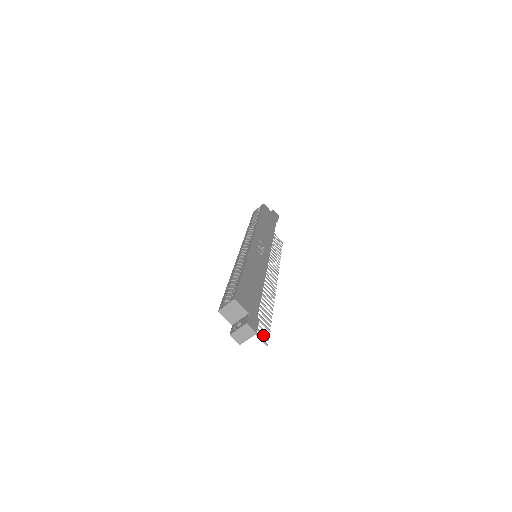
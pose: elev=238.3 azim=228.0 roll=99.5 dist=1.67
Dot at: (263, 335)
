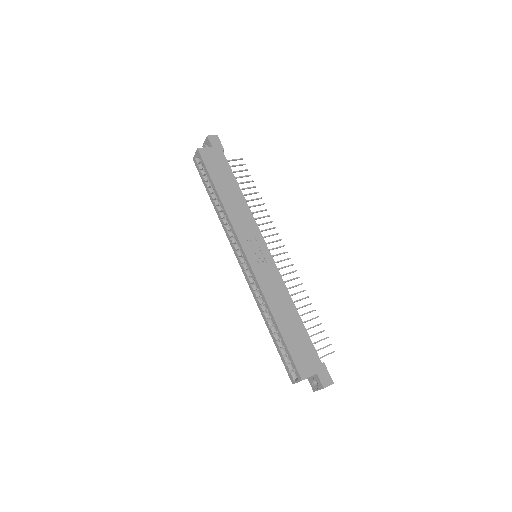
Dot at: occluded
